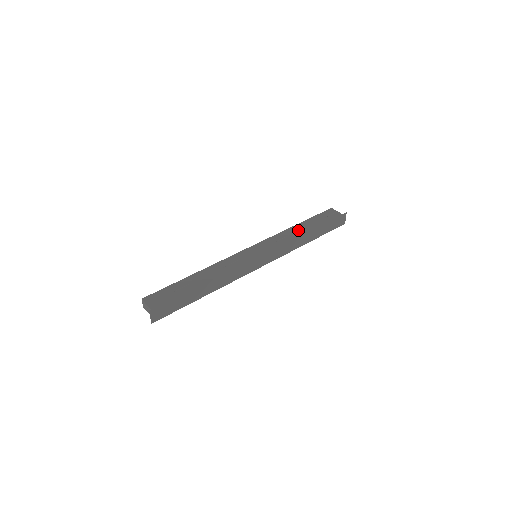
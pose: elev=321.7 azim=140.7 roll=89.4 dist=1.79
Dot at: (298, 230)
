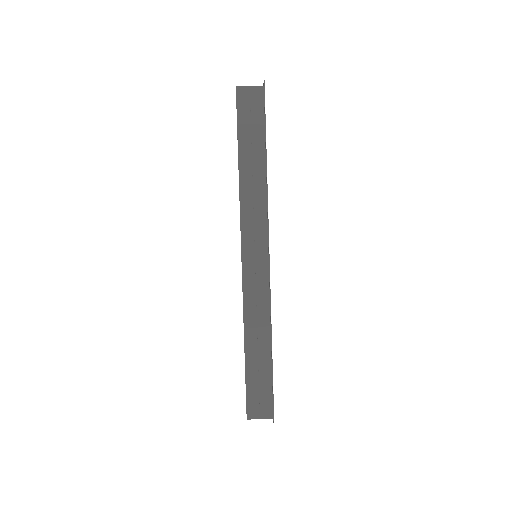
Dot at: (251, 174)
